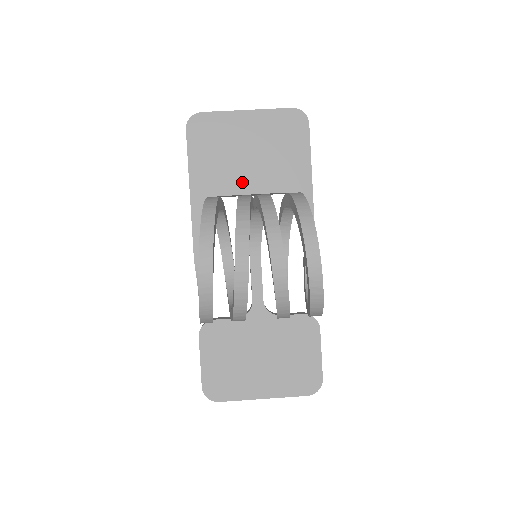
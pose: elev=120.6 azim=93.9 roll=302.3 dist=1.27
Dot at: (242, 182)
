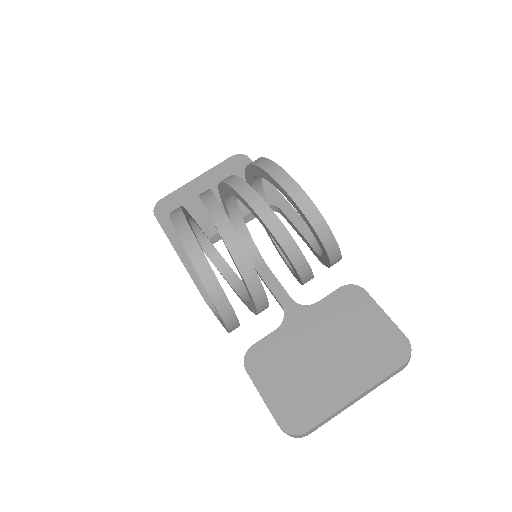
Dot at: occluded
